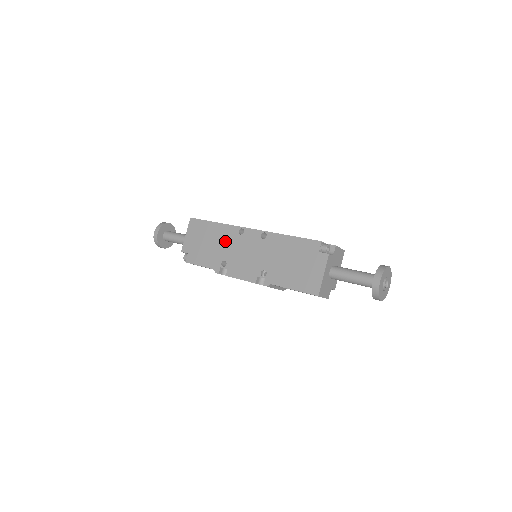
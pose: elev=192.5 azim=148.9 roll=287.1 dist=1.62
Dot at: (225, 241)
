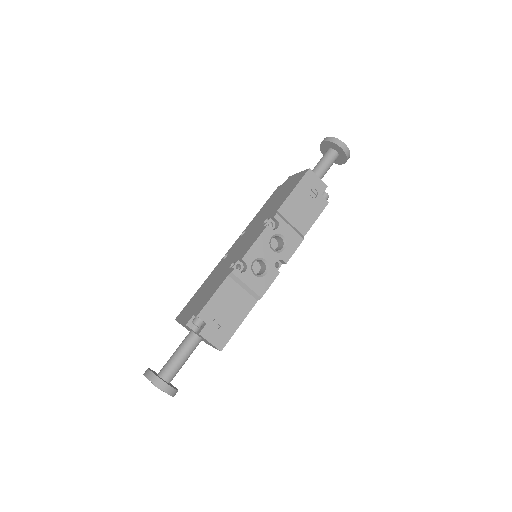
Dot at: (219, 271)
